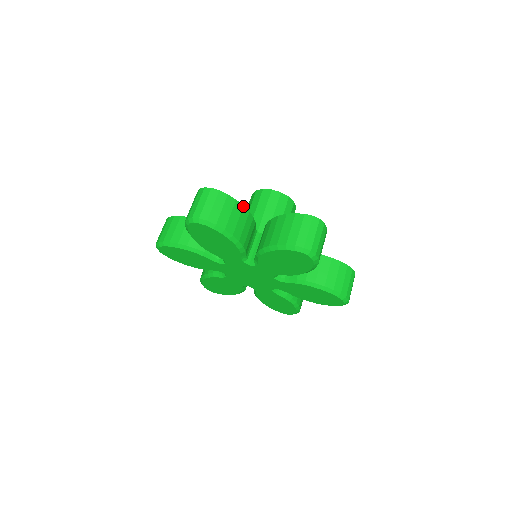
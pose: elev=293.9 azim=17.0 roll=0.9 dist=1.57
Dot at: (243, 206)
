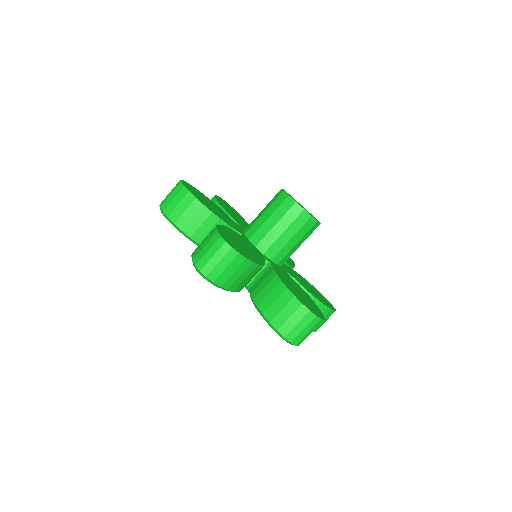
Dot at: (258, 265)
